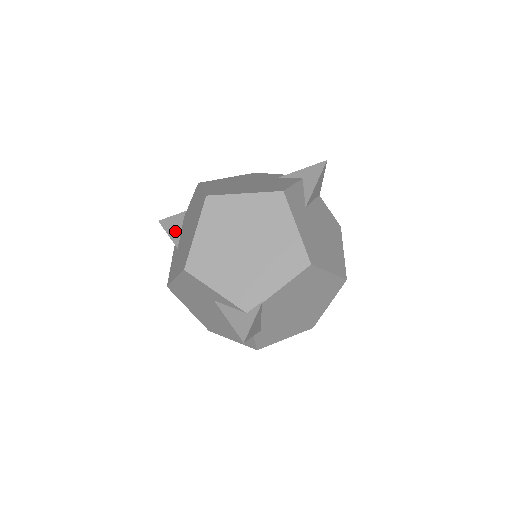
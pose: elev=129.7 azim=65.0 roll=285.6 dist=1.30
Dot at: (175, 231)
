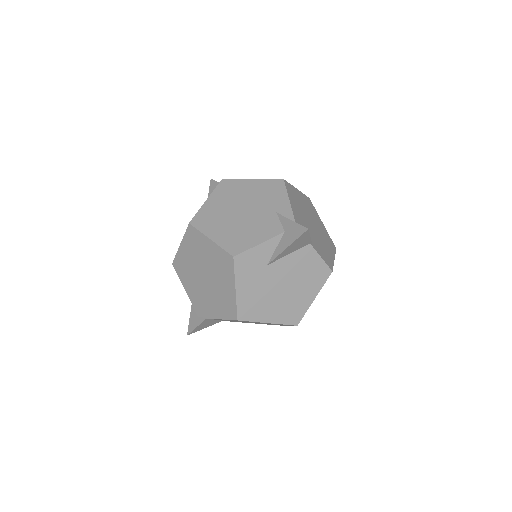
Dot at: occluded
